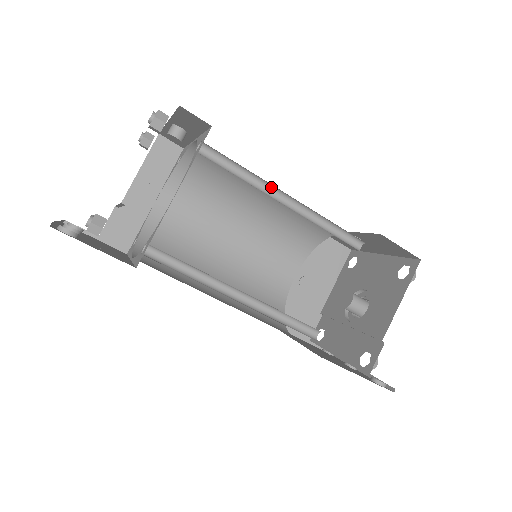
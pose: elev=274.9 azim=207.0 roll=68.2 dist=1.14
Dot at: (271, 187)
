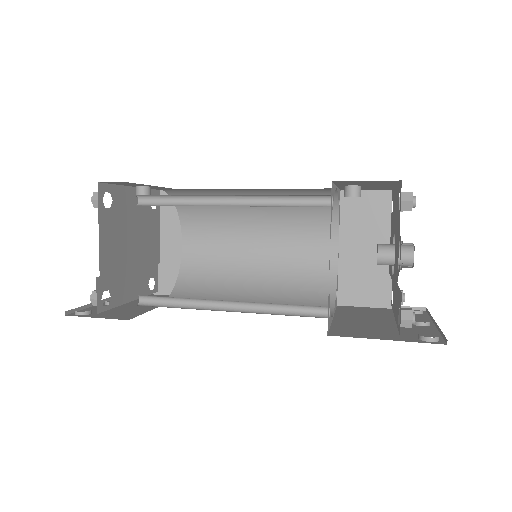
Dot at: (210, 197)
